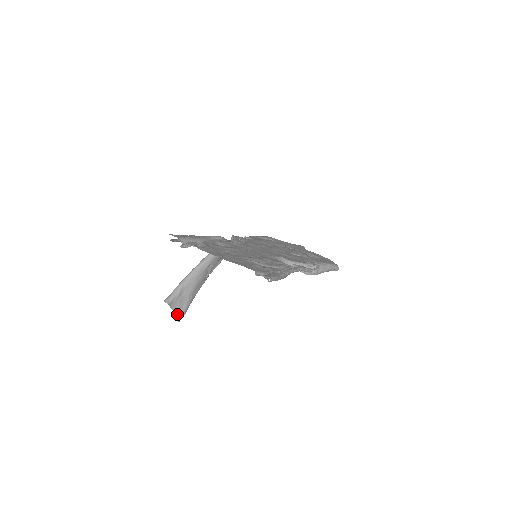
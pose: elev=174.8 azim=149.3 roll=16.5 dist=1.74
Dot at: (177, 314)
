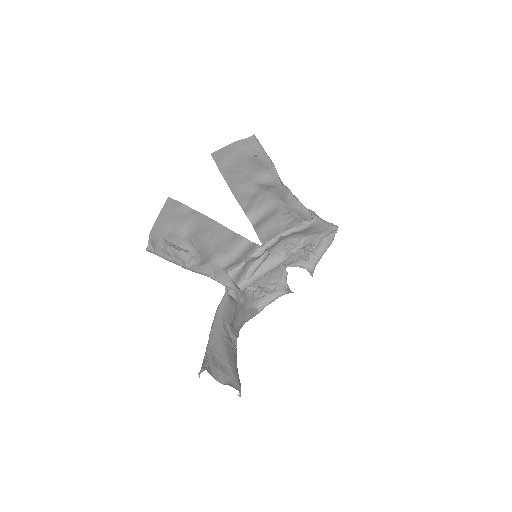
Dot at: (229, 385)
